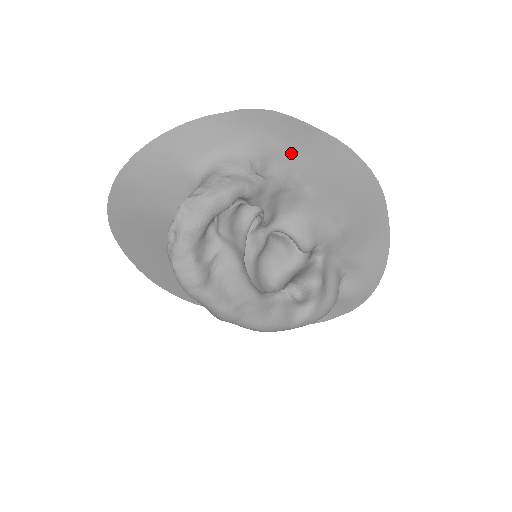
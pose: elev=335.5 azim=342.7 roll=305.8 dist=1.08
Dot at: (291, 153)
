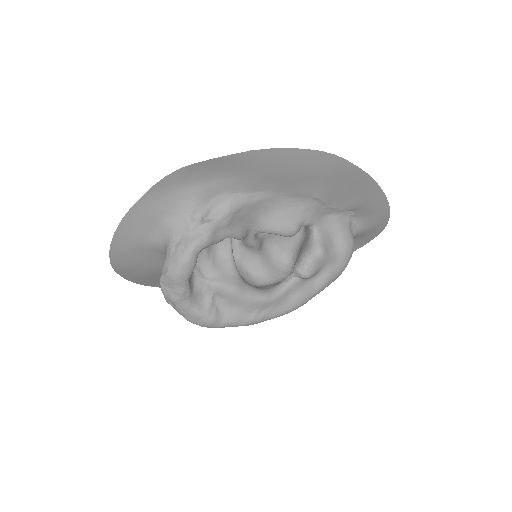
Dot at: (221, 182)
